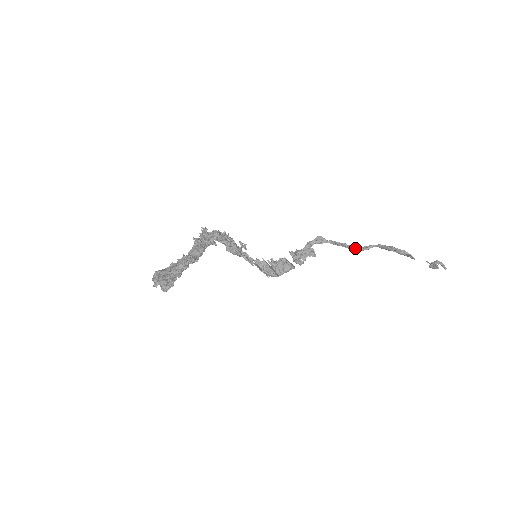
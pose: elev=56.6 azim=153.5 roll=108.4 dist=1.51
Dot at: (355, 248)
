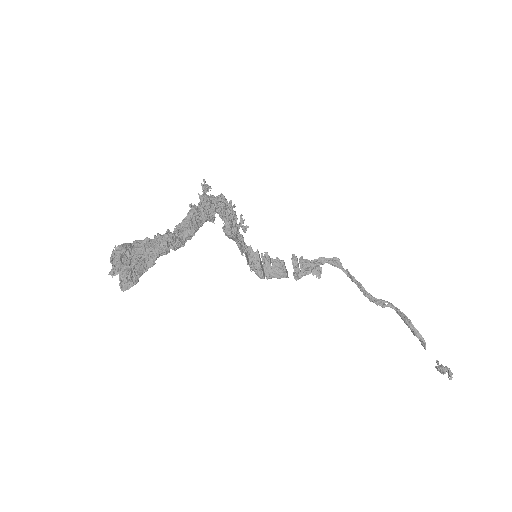
Dot at: (370, 297)
